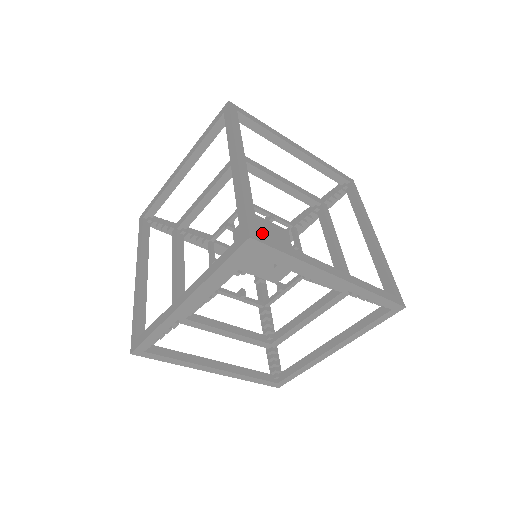
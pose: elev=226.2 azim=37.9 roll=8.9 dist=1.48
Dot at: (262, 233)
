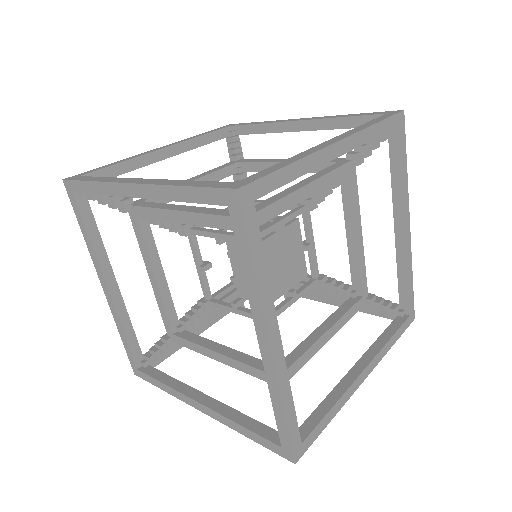
Dot at: (272, 268)
